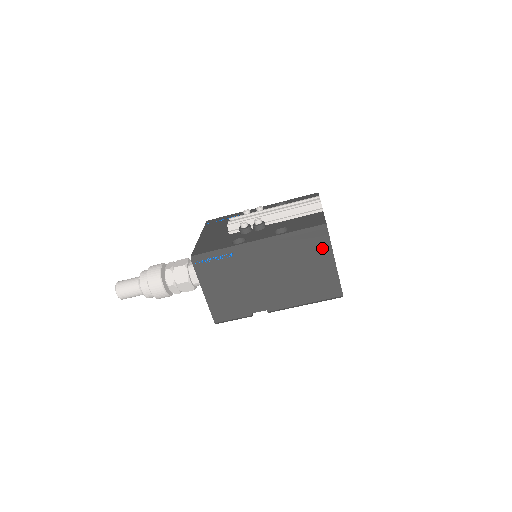
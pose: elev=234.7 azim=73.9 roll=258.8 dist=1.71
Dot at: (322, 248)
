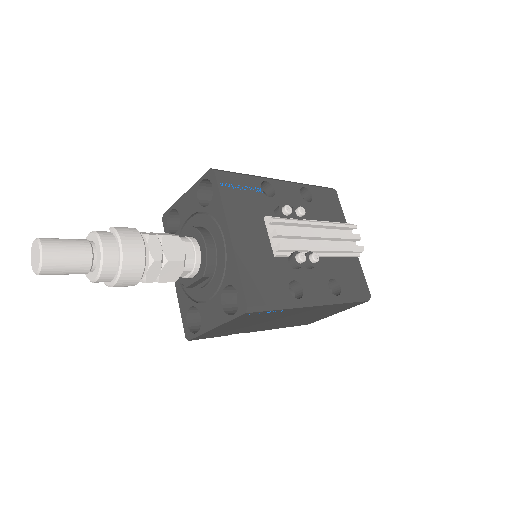
Dot at: (346, 308)
